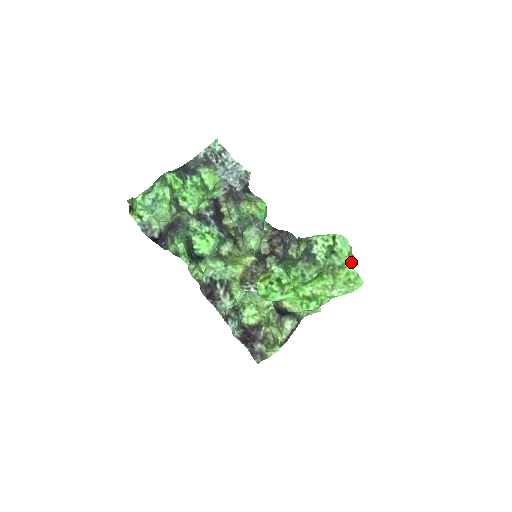
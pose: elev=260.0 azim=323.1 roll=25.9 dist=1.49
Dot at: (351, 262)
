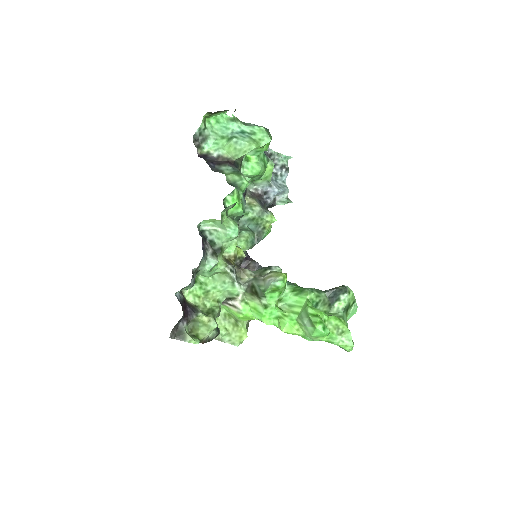
Dot at: occluded
